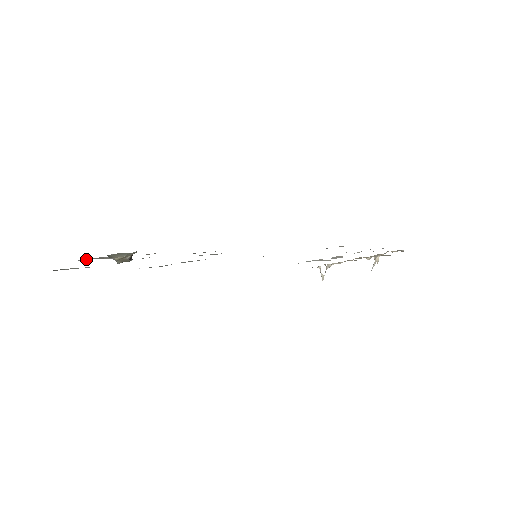
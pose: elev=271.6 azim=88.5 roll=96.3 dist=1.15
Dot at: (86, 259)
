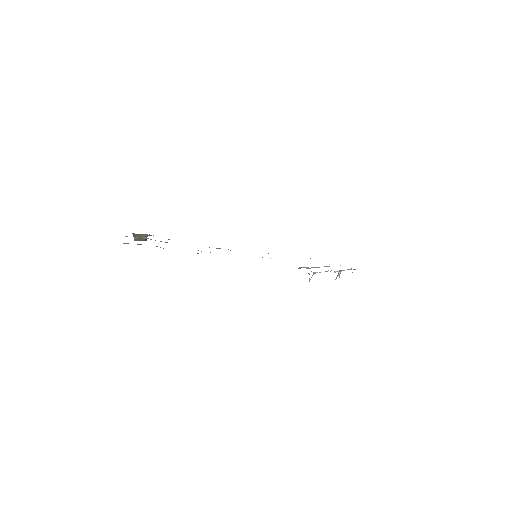
Dot at: occluded
